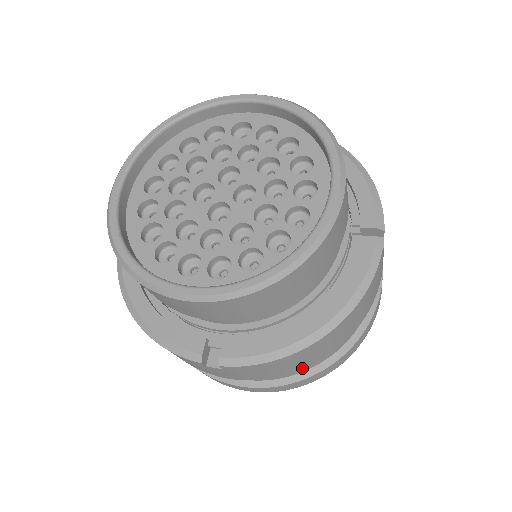
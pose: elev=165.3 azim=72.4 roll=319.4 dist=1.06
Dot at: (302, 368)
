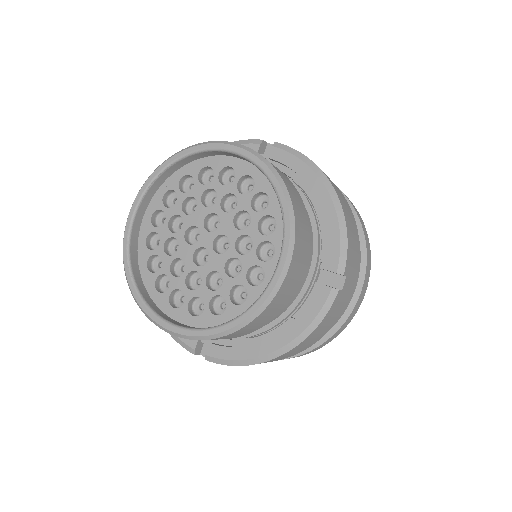
Dot at: occluded
